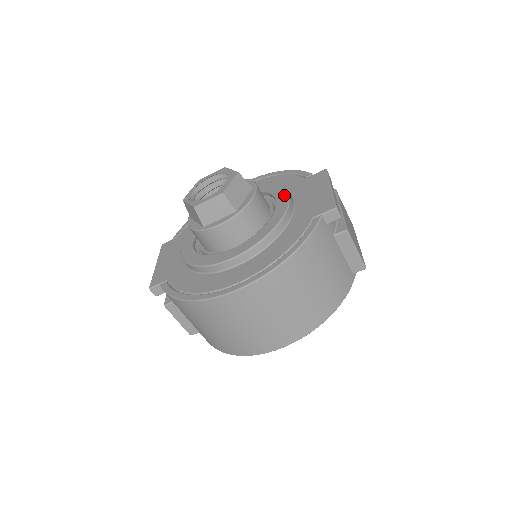
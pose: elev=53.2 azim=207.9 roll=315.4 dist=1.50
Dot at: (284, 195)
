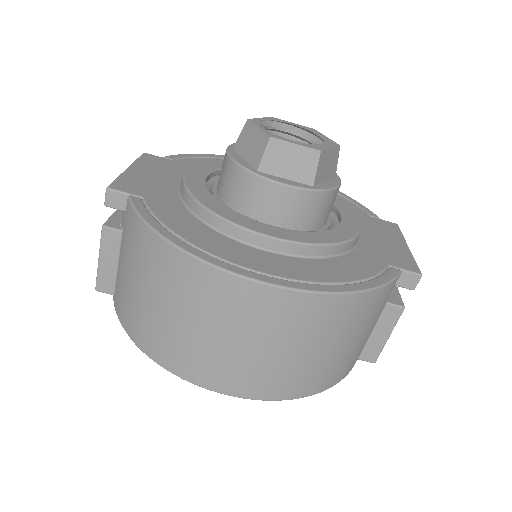
Dot at: (354, 215)
